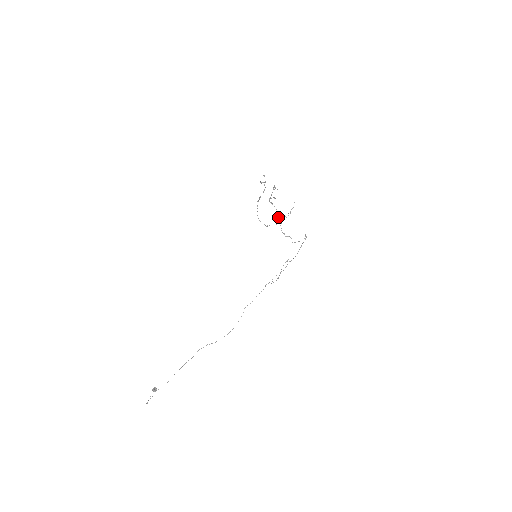
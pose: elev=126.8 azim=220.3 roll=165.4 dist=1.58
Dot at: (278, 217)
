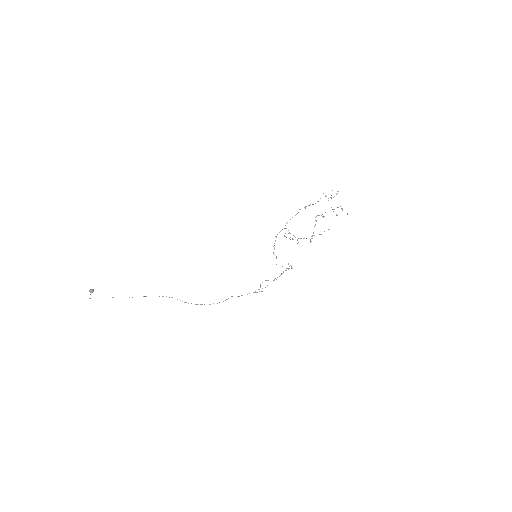
Dot at: occluded
